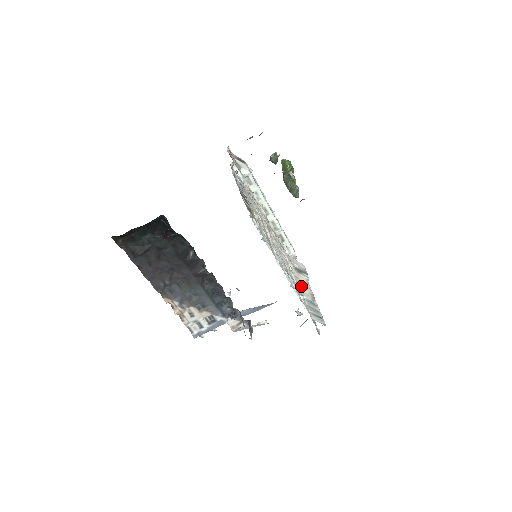
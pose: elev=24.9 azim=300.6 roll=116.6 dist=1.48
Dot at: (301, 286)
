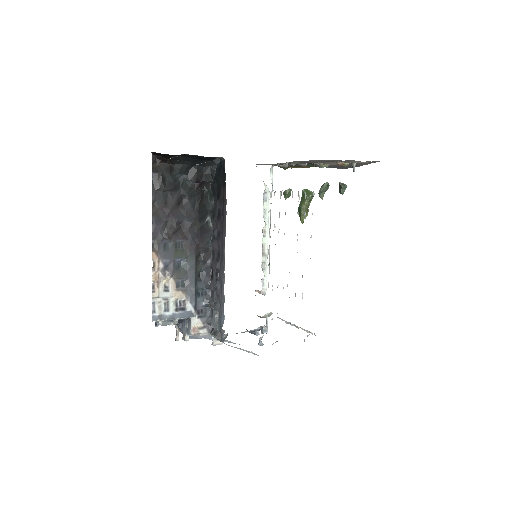
Dot at: occluded
